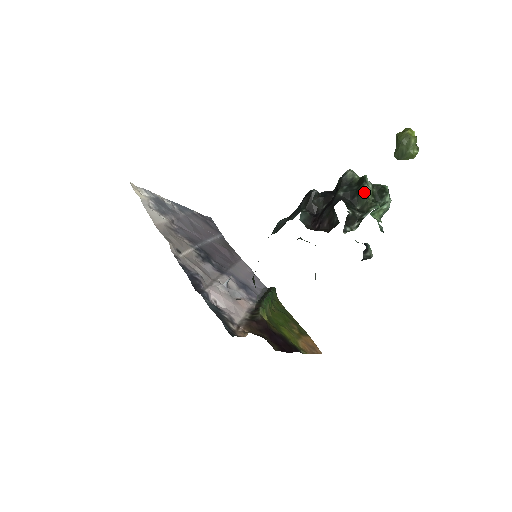
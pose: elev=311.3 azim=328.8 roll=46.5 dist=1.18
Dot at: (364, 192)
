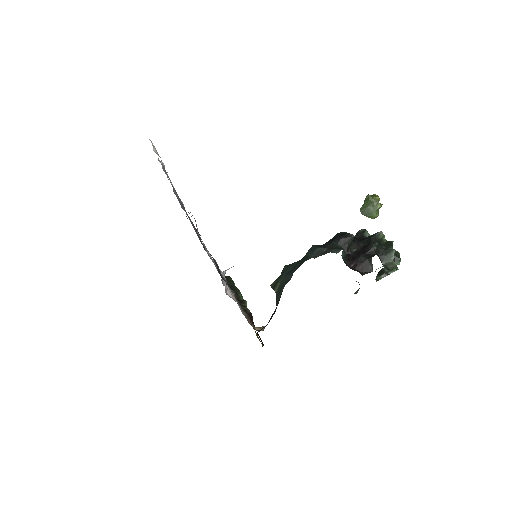
Dot at: (392, 255)
